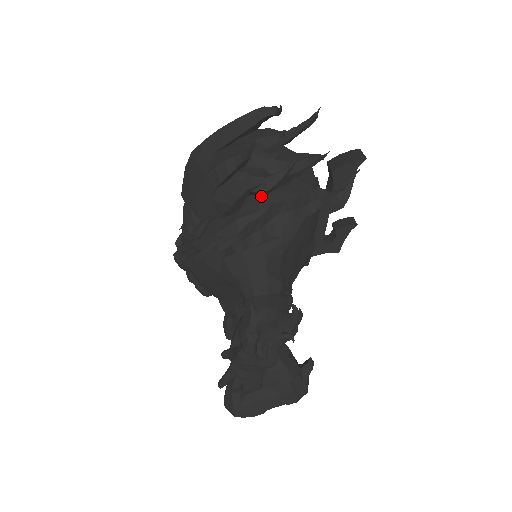
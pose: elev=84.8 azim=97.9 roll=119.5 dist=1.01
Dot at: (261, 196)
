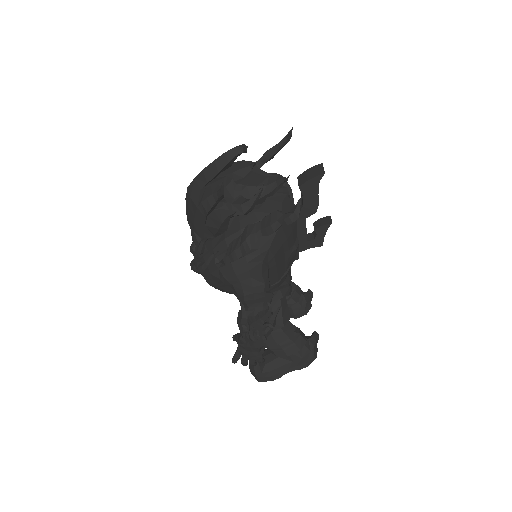
Dot at: (243, 216)
